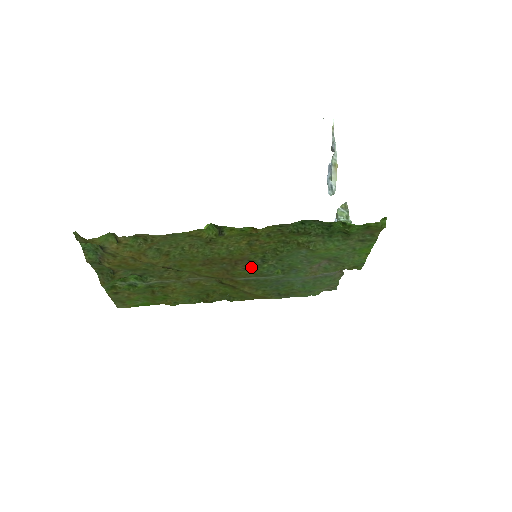
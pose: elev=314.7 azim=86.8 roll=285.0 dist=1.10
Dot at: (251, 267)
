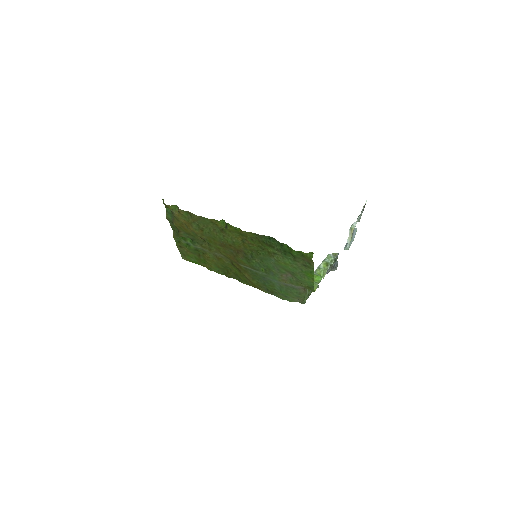
Dot at: (246, 259)
